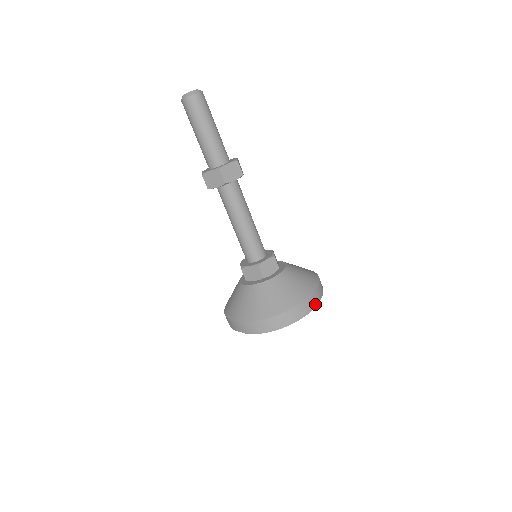
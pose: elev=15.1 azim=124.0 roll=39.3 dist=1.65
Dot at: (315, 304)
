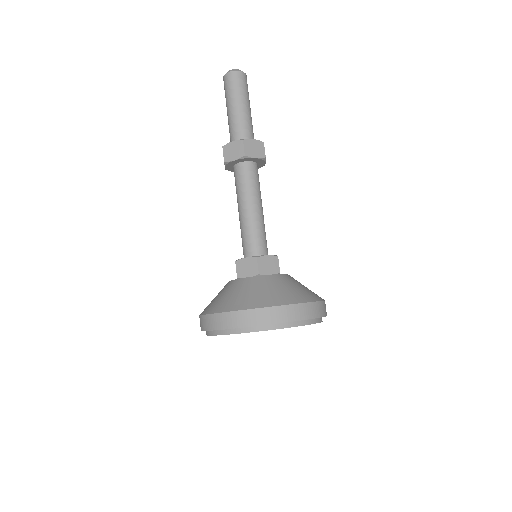
Dot at: (316, 316)
